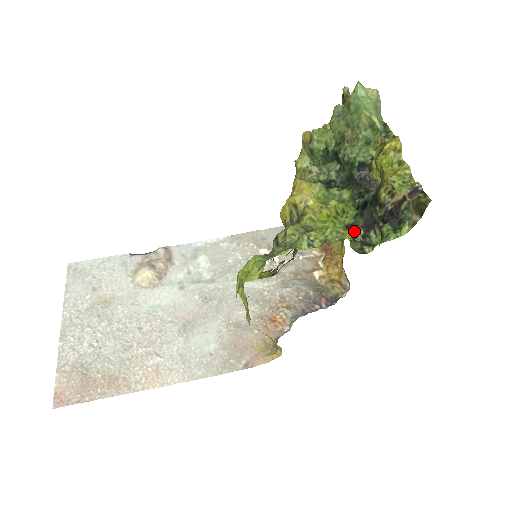
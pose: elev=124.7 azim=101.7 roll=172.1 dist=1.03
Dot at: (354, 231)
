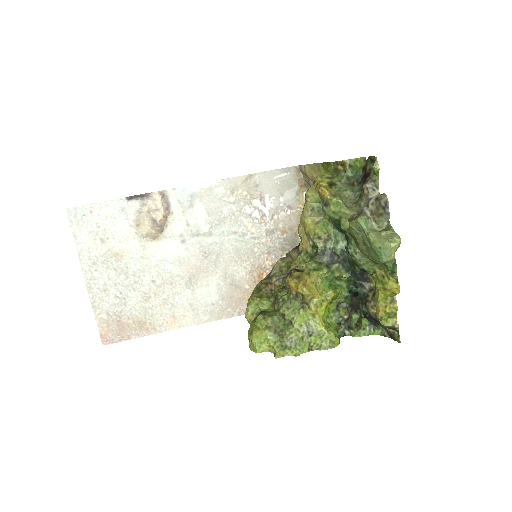
Dot at: (342, 316)
